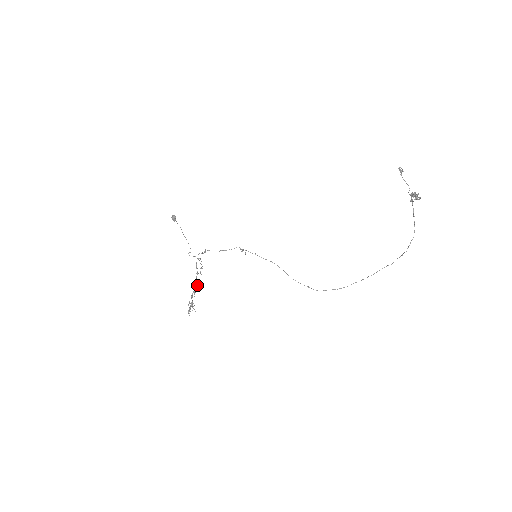
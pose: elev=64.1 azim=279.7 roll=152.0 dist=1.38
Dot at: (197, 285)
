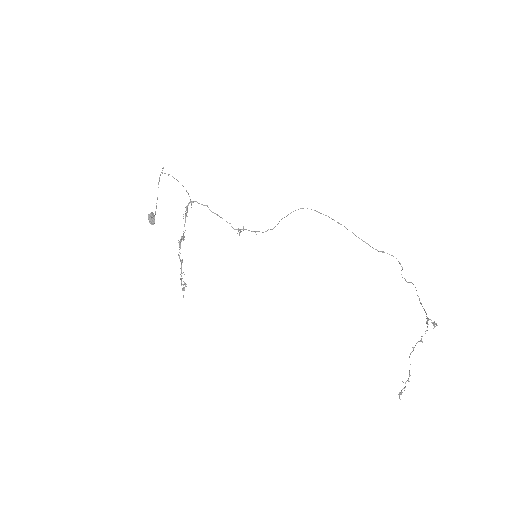
Dot at: (183, 240)
